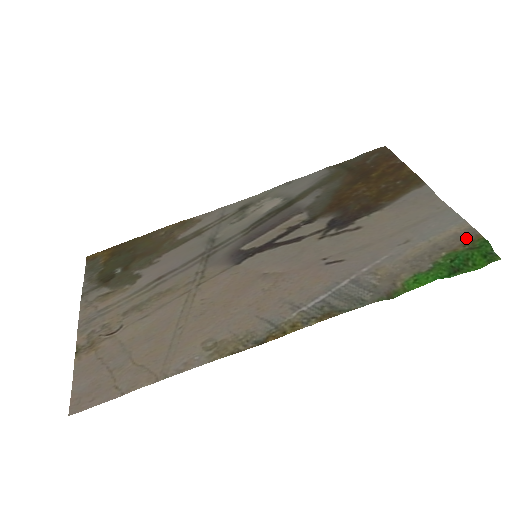
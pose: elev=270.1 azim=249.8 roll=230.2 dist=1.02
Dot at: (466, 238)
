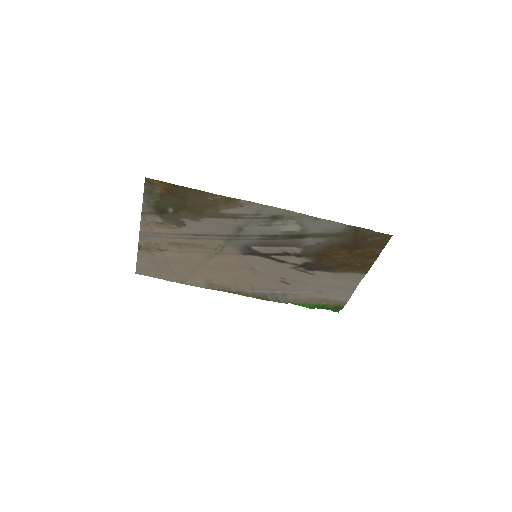
Dot at: (339, 304)
